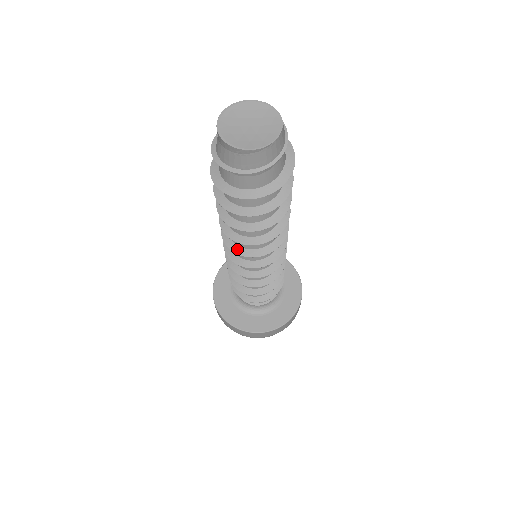
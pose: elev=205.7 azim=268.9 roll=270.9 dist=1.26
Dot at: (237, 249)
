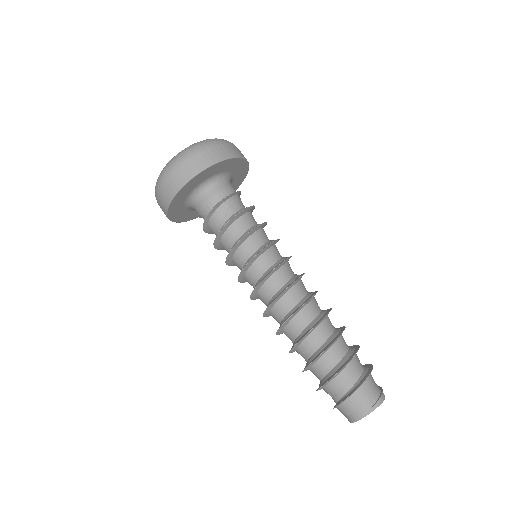
Dot at: (267, 316)
